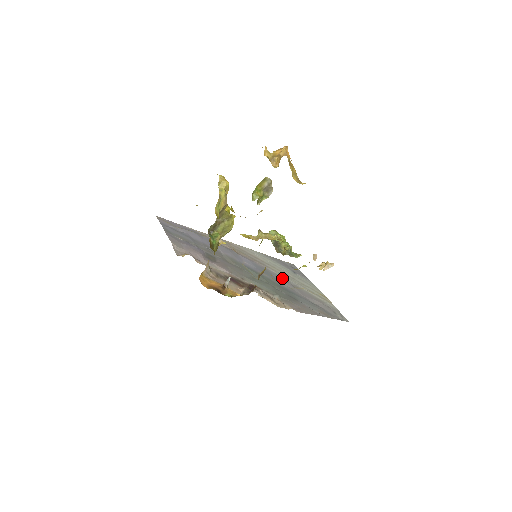
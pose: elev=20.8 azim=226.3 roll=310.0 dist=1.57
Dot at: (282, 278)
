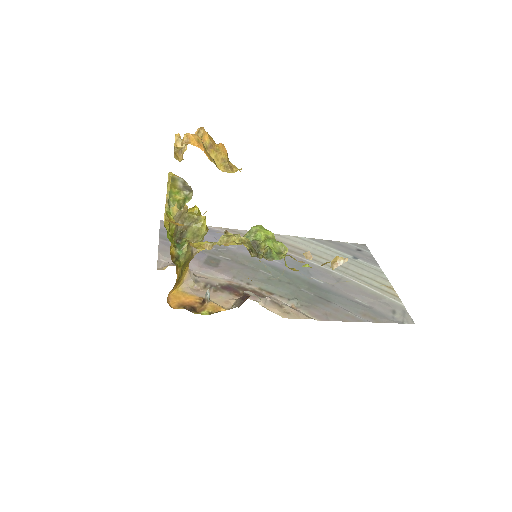
Dot at: (323, 271)
